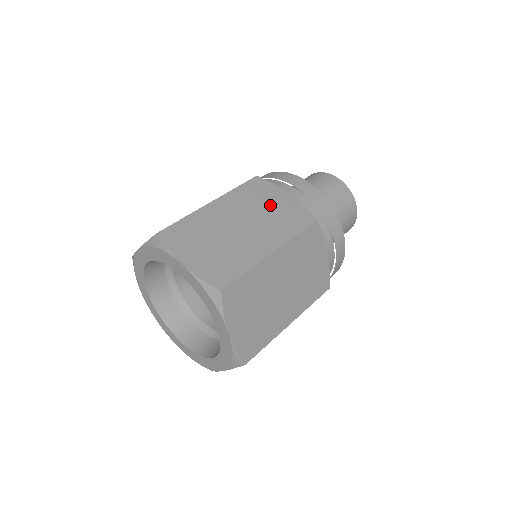
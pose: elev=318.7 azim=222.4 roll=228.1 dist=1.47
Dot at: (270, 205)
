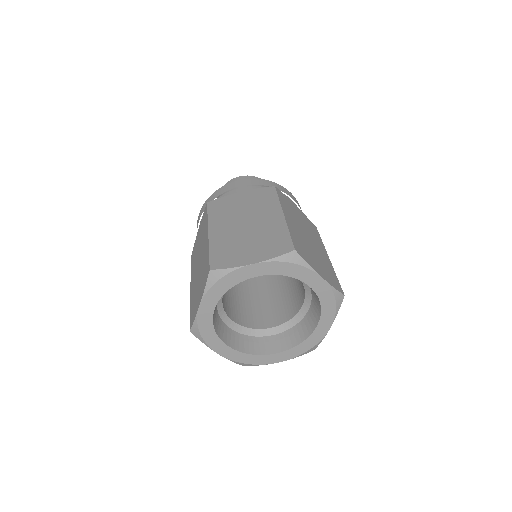
Dot at: (299, 216)
